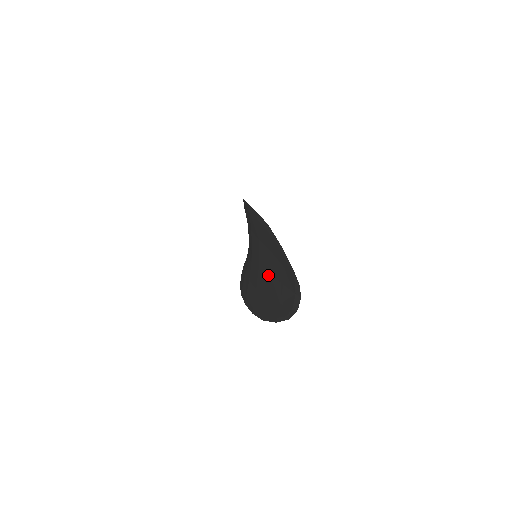
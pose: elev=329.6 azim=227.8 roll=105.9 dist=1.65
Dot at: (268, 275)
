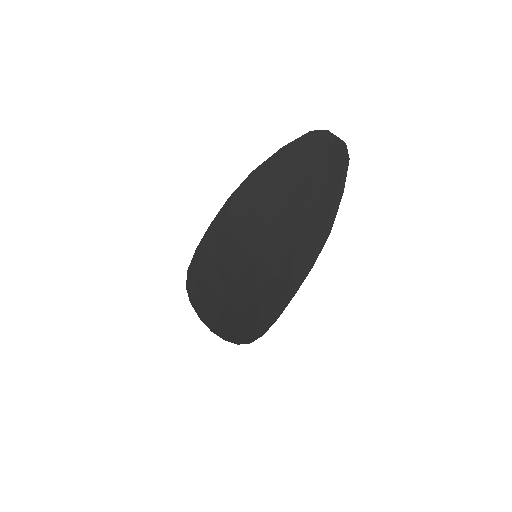
Dot at: (292, 205)
